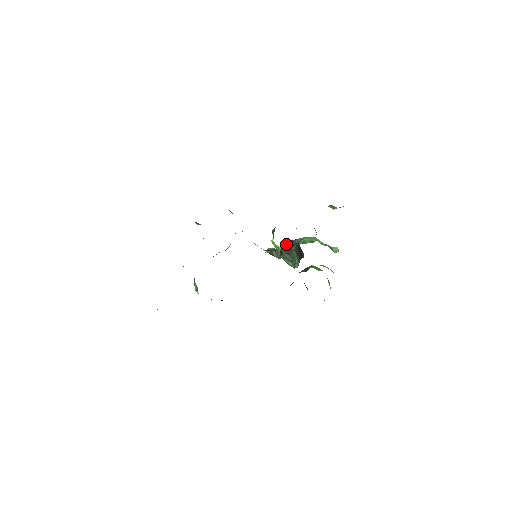
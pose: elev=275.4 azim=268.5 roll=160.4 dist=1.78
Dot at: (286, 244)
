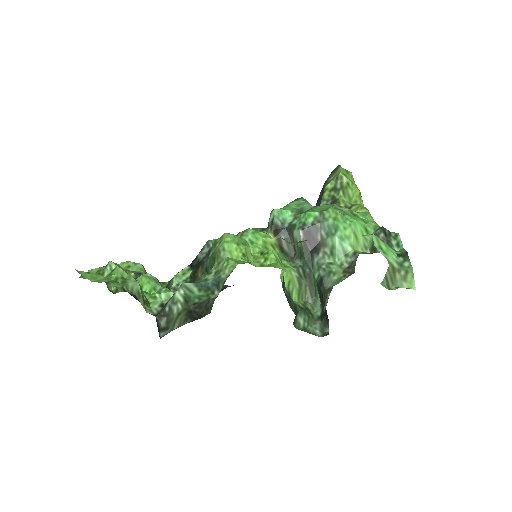
Dot at: (304, 242)
